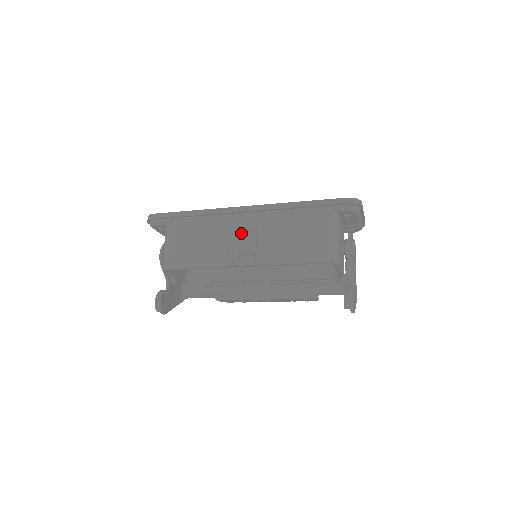
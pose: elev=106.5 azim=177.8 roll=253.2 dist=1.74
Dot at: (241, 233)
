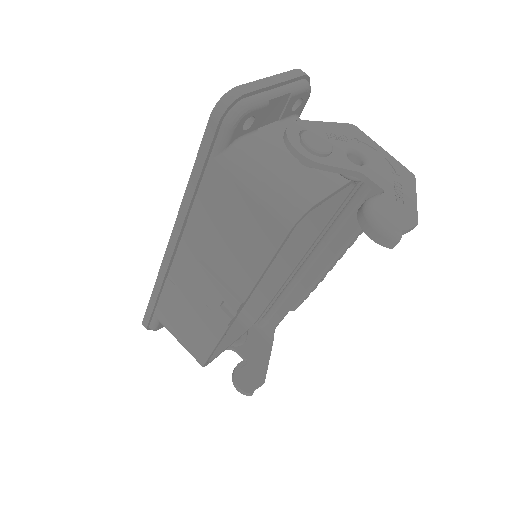
Dot at: (196, 280)
